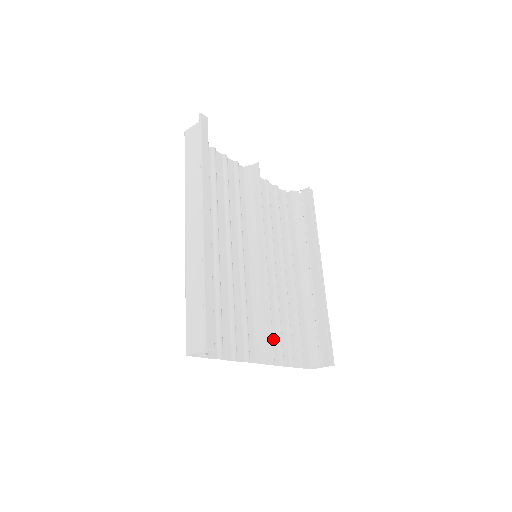
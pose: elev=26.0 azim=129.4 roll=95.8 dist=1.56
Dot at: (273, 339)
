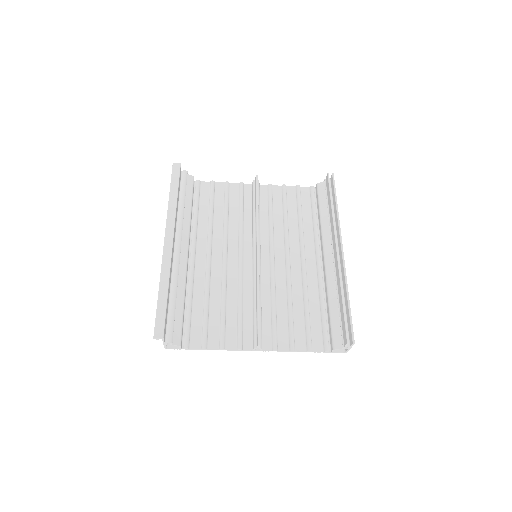
Dot at: (281, 327)
